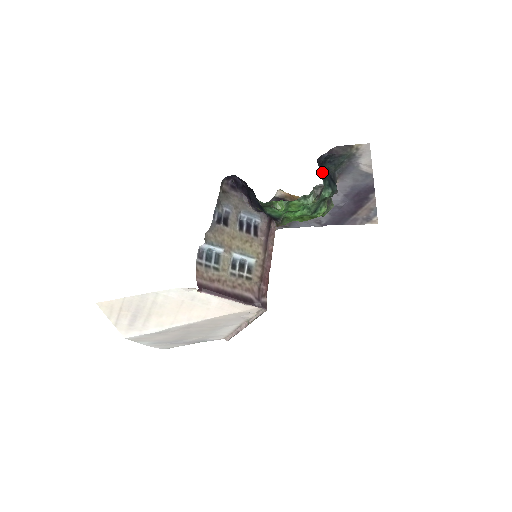
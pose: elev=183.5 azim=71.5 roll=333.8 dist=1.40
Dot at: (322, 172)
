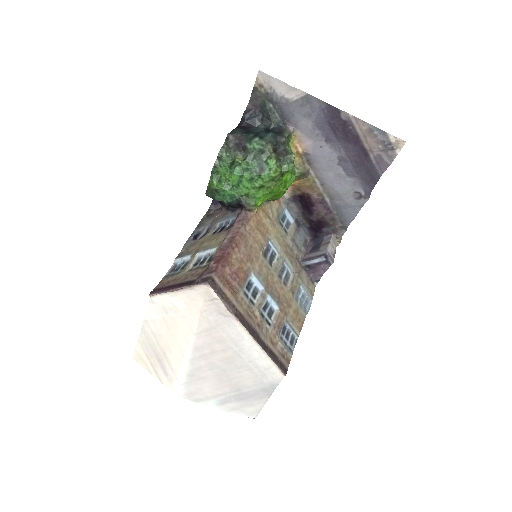
Dot at: (248, 132)
